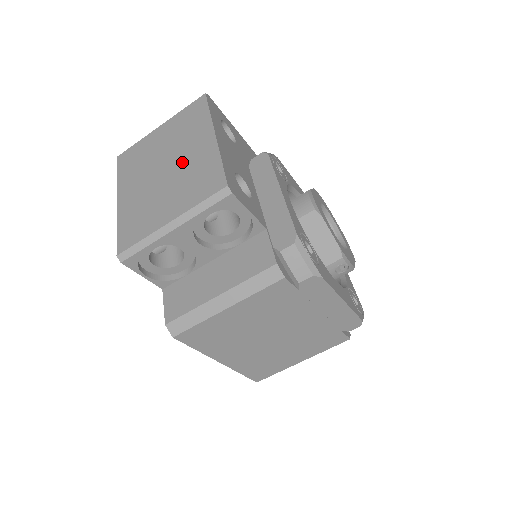
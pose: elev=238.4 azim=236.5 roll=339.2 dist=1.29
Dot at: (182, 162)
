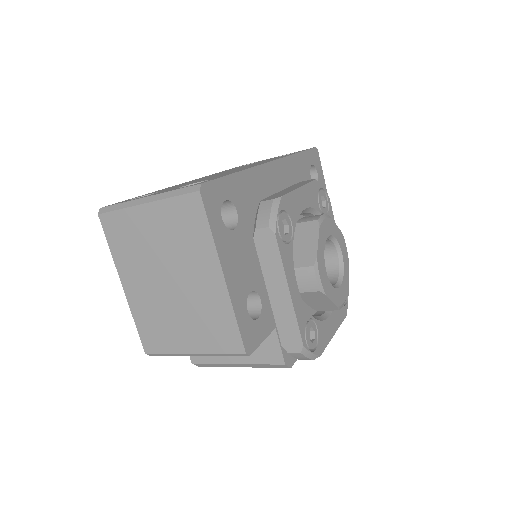
Dot at: (190, 288)
